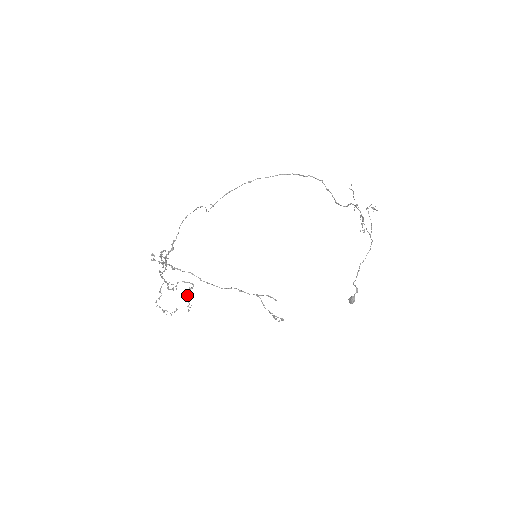
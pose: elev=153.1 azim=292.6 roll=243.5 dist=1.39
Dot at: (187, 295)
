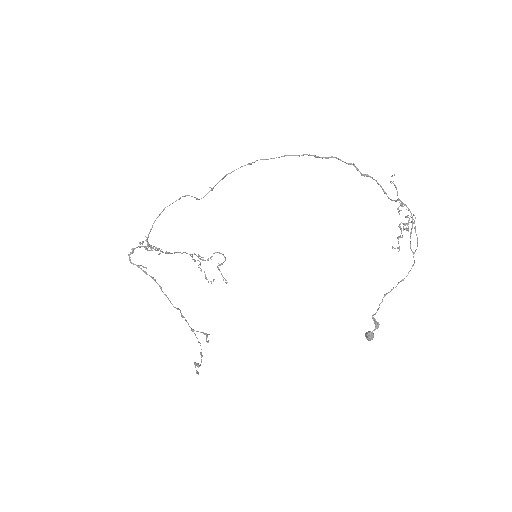
Dot at: (219, 269)
